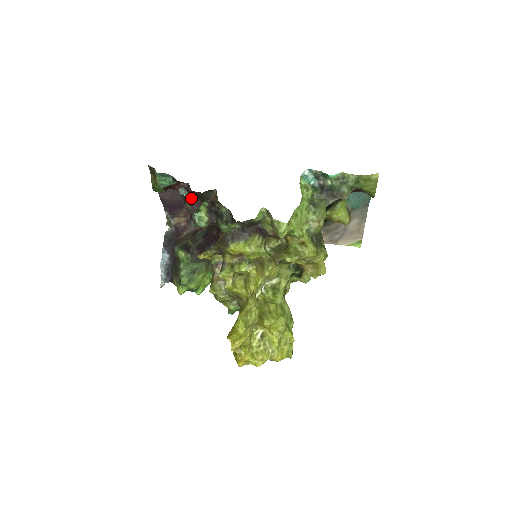
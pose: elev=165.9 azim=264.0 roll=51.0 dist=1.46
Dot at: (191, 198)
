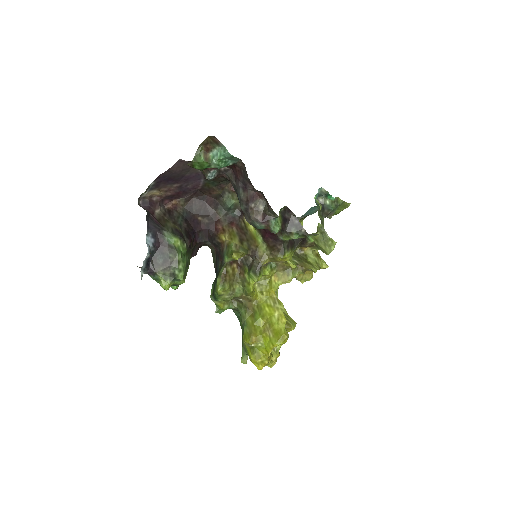
Dot at: (197, 177)
